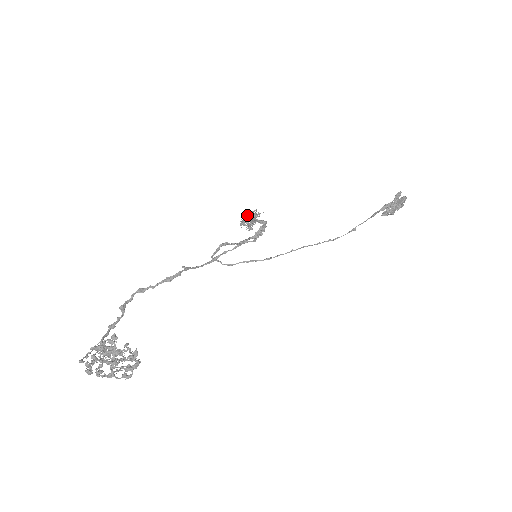
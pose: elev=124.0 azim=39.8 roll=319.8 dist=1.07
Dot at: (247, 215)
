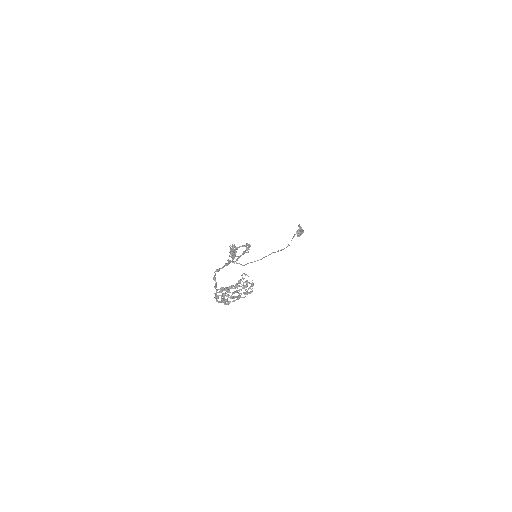
Dot at: (231, 248)
